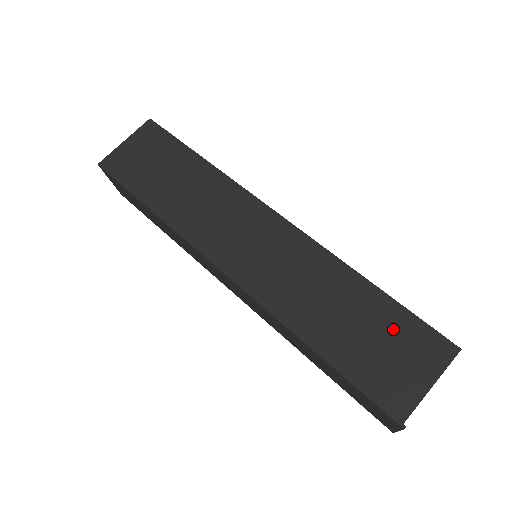
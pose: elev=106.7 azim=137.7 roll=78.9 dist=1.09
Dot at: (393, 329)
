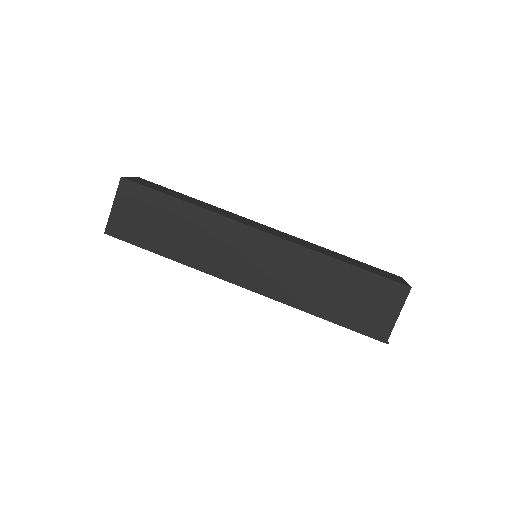
Dot at: (367, 289)
